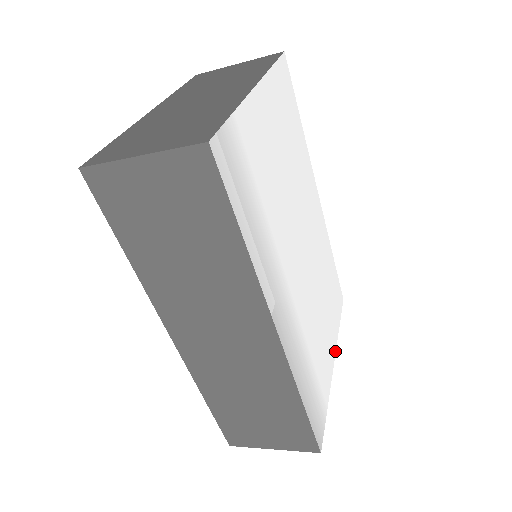
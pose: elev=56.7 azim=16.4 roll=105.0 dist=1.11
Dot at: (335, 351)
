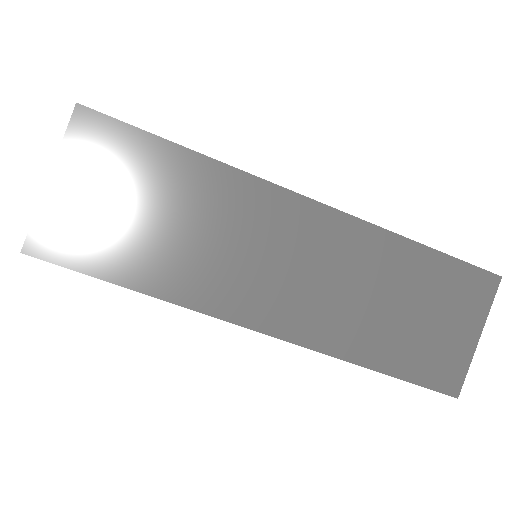
Dot at: occluded
